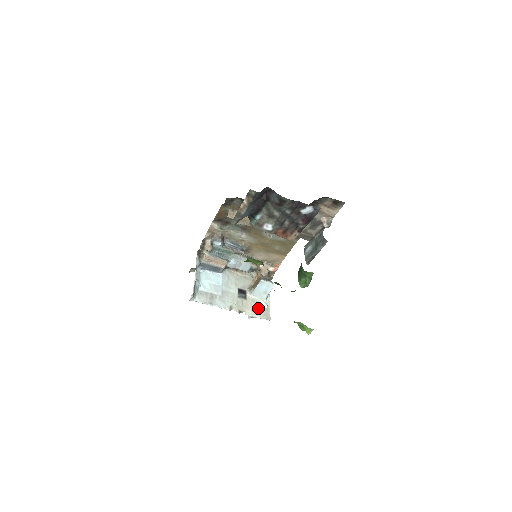
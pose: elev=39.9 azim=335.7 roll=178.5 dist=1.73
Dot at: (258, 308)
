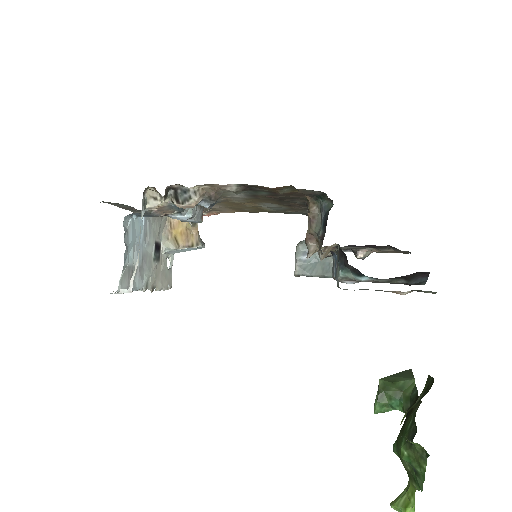
Dot at: (165, 273)
